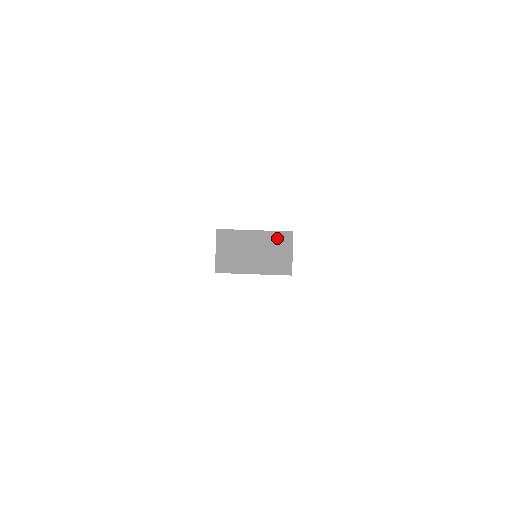
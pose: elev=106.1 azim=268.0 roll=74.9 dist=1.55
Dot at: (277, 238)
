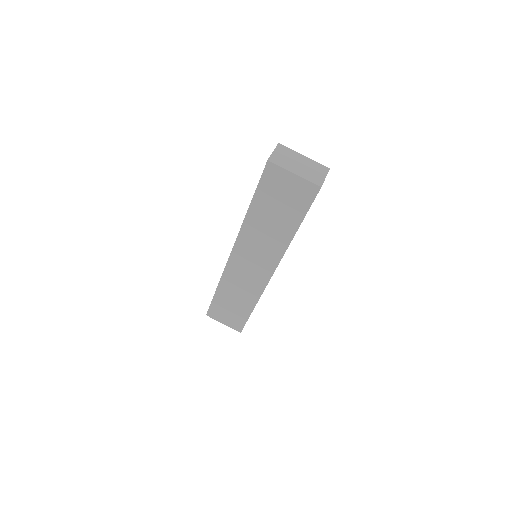
Dot at: (318, 166)
